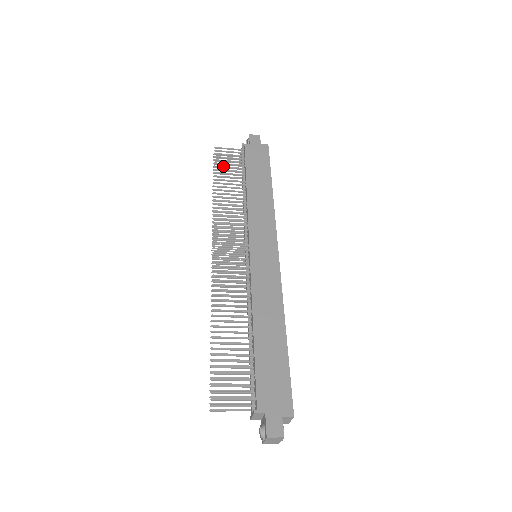
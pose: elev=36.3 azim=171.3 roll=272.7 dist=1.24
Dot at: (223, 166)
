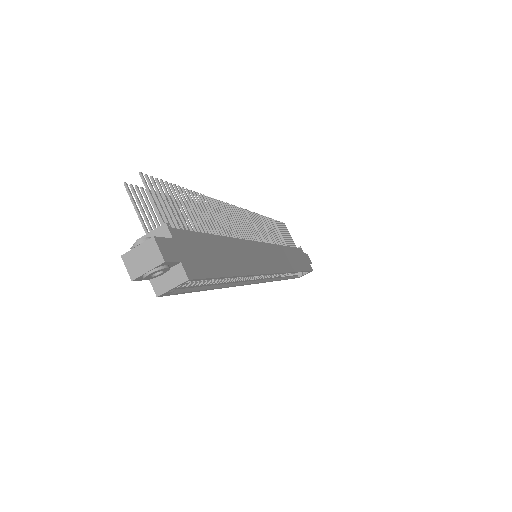
Dot at: (281, 229)
